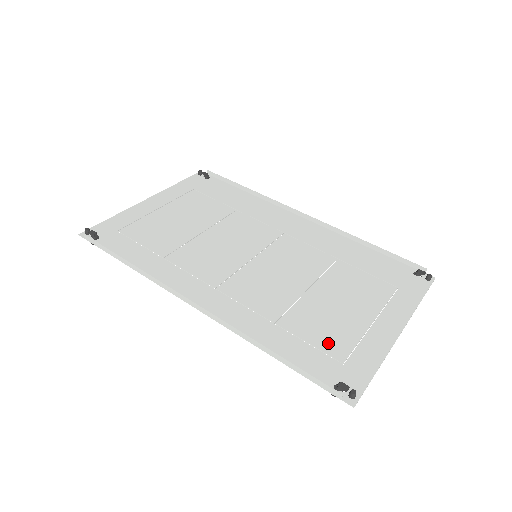
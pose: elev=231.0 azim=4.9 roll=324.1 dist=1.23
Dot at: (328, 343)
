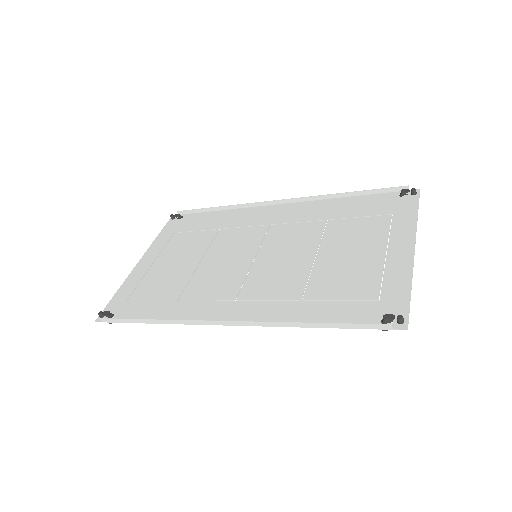
Dot at: (356, 291)
